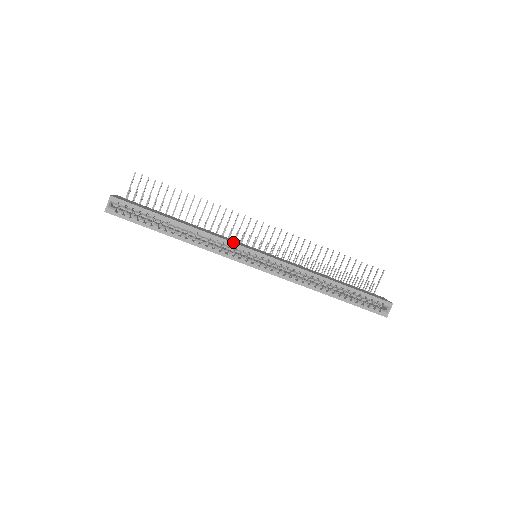
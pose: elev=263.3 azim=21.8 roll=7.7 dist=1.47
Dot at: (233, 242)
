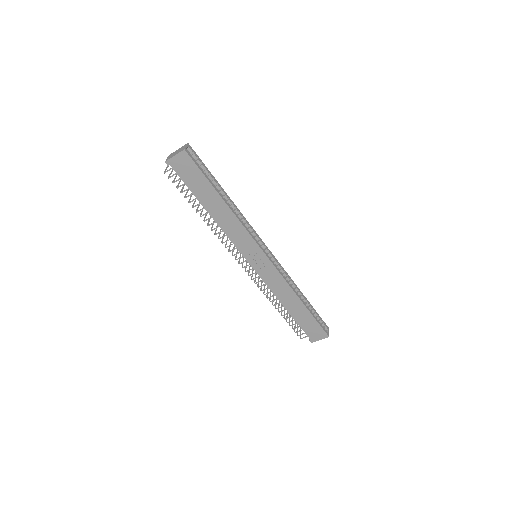
Dot at: (254, 230)
